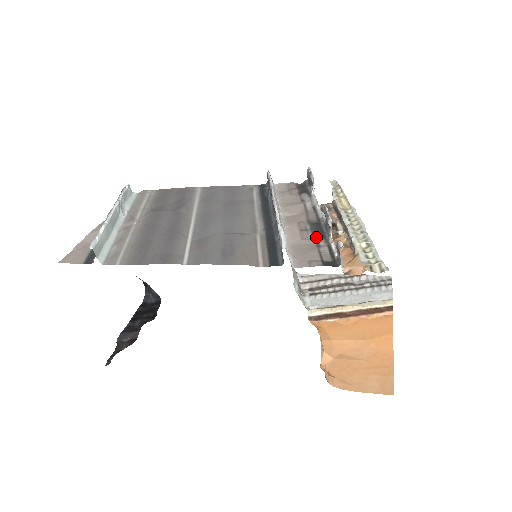
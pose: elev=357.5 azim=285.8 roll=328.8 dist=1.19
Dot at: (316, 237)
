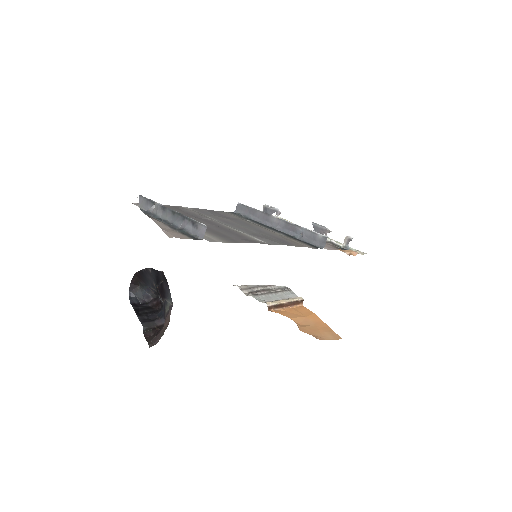
Dot at: occluded
